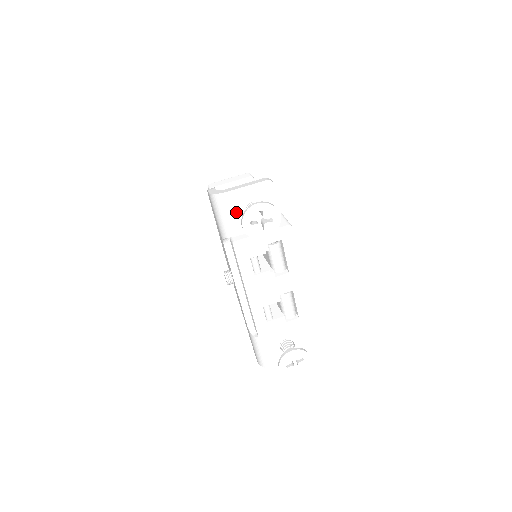
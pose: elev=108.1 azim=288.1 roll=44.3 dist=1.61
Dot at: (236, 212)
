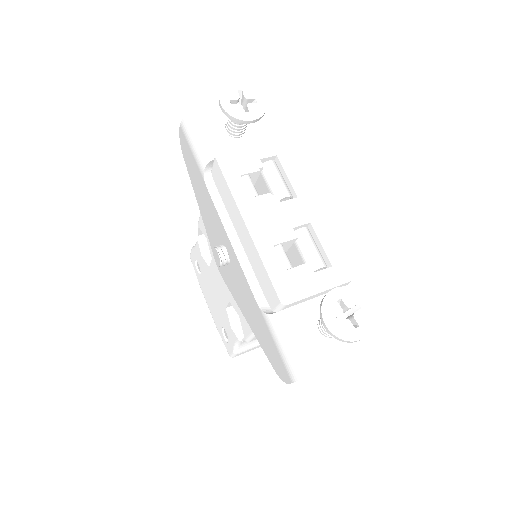
Dot at: (214, 131)
